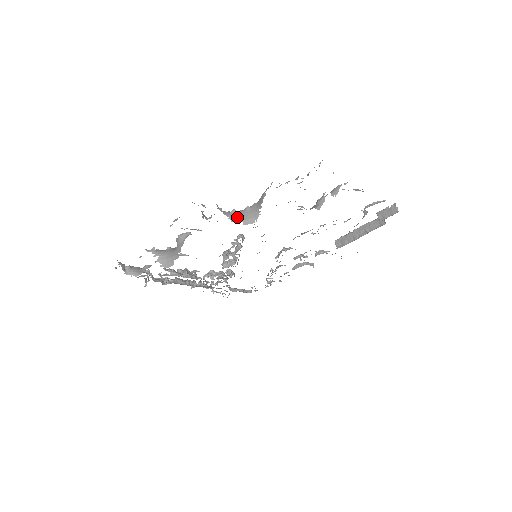
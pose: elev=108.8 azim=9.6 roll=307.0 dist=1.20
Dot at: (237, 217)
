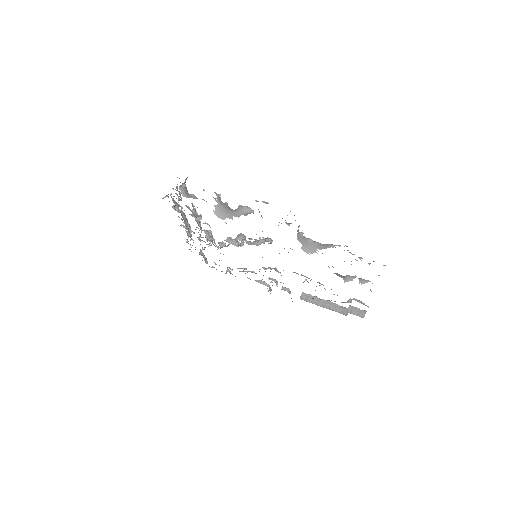
Dot at: (301, 240)
